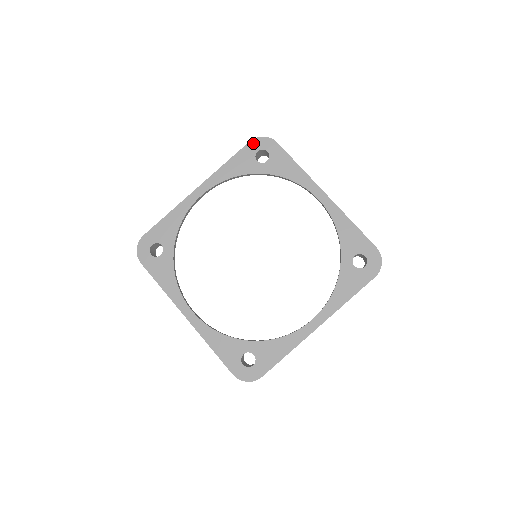
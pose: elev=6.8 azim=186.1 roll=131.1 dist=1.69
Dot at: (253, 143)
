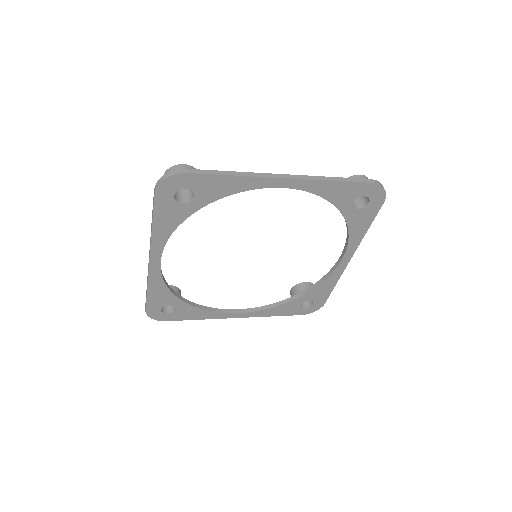
Dot at: (160, 193)
